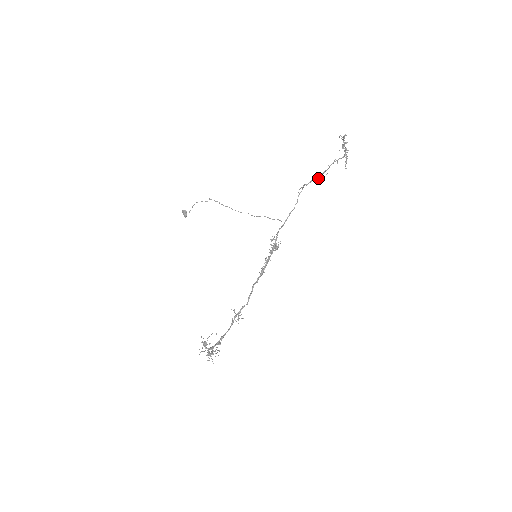
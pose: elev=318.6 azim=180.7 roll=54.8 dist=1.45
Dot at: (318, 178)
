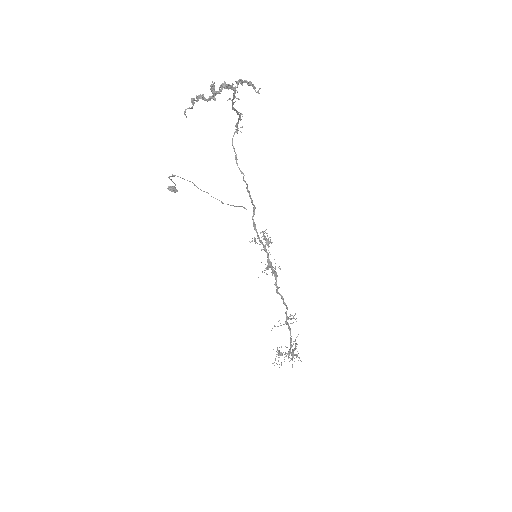
Dot at: occluded
